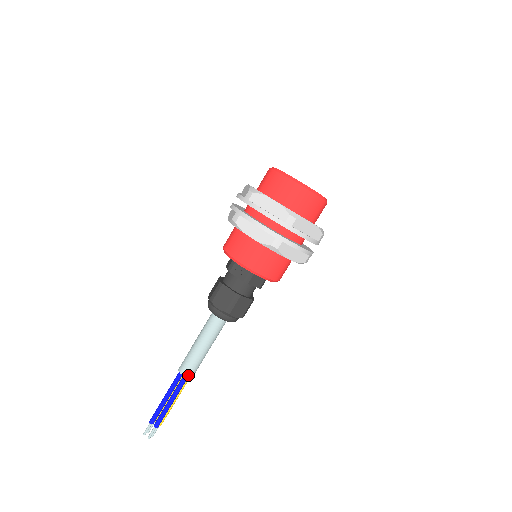
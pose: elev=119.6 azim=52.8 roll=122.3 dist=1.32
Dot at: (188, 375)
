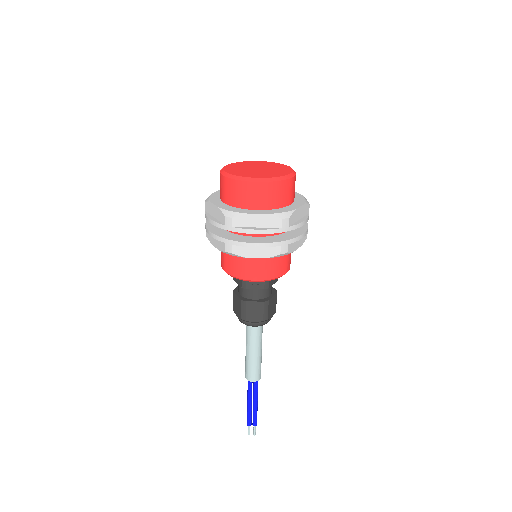
Dot at: (258, 378)
